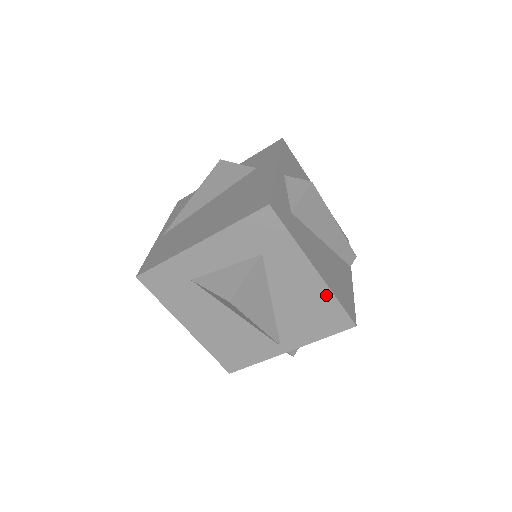
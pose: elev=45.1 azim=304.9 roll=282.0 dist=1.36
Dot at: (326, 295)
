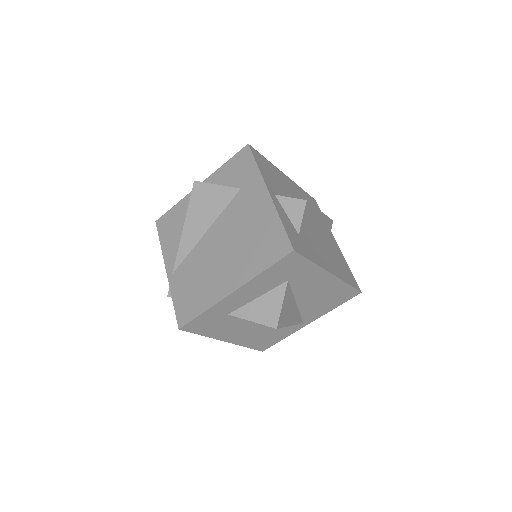
Dot at: (339, 284)
